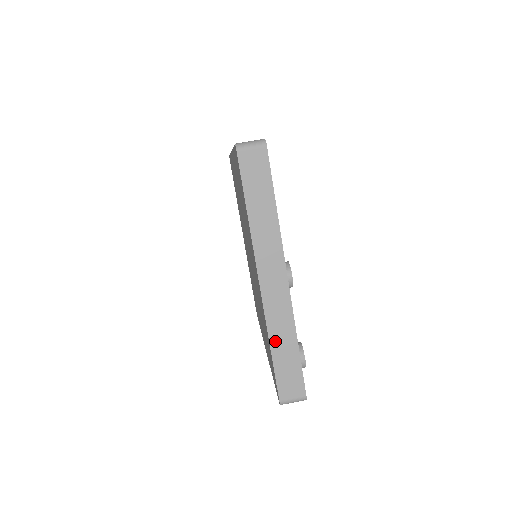
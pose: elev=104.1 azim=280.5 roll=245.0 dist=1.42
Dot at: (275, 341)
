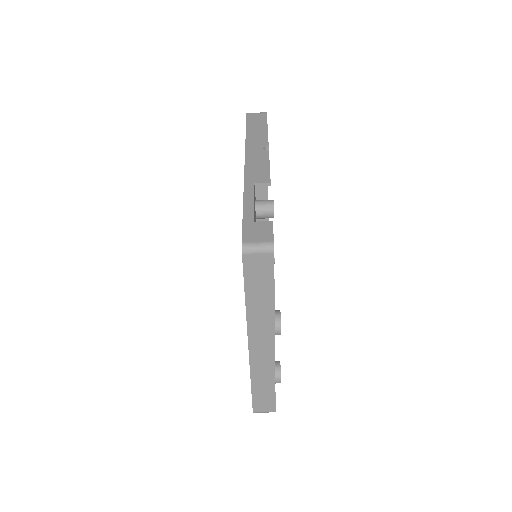
Dot at: (256, 381)
